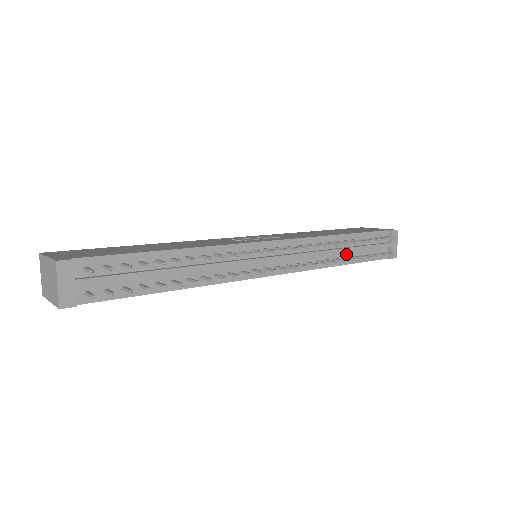
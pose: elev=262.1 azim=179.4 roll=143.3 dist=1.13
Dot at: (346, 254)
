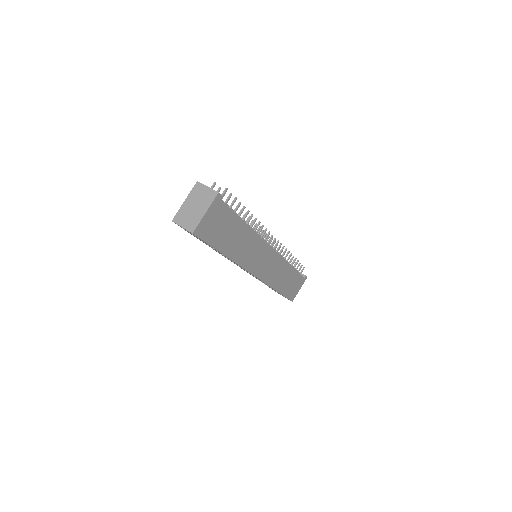
Dot at: occluded
